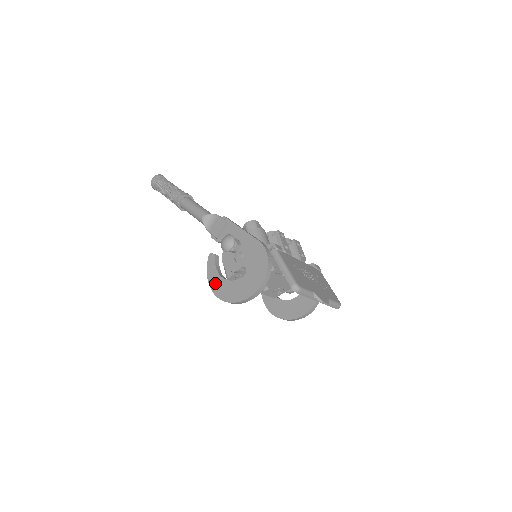
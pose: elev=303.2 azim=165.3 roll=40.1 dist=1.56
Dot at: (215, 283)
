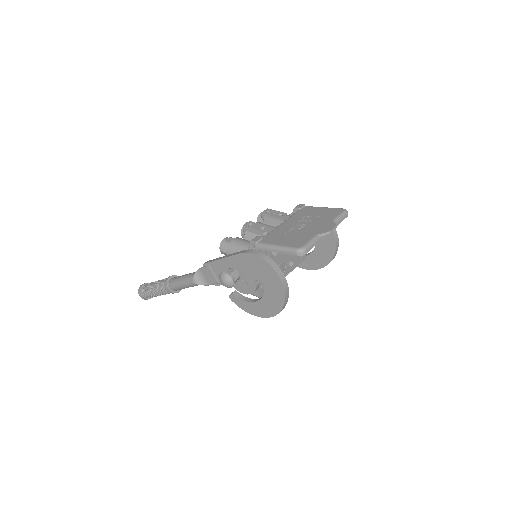
Dot at: (256, 311)
